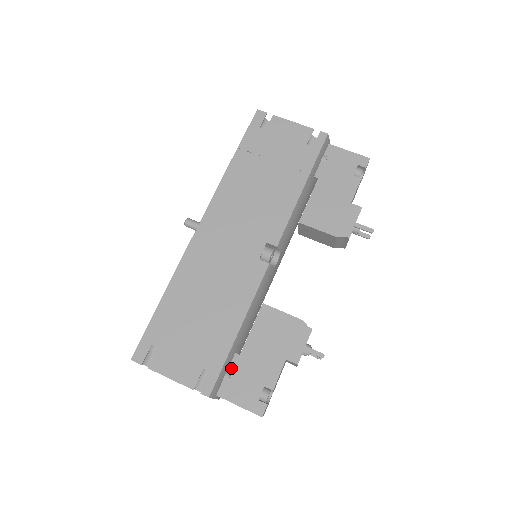
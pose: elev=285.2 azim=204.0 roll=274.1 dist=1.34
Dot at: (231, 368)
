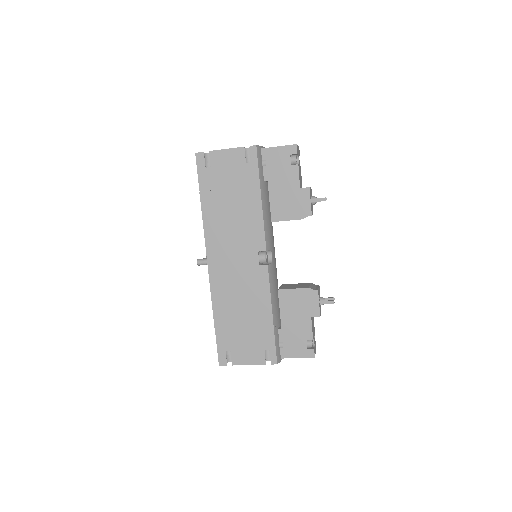
Dot at: (281, 339)
